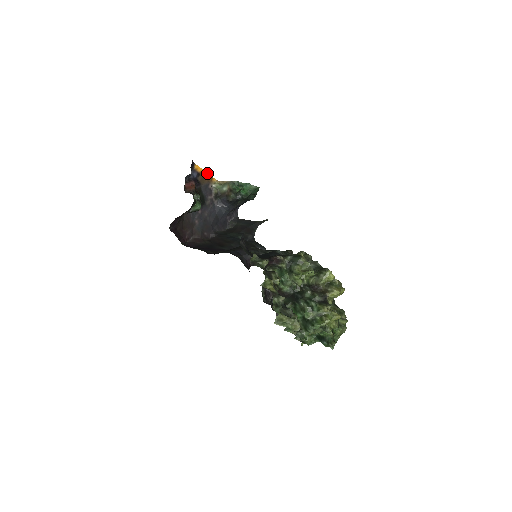
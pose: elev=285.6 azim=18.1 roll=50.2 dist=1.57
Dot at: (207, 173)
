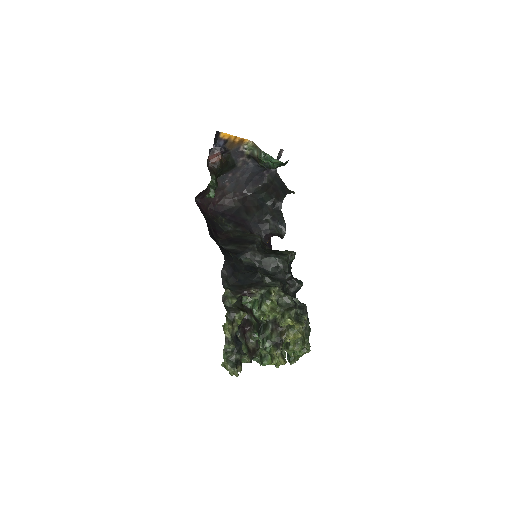
Dot at: (237, 137)
